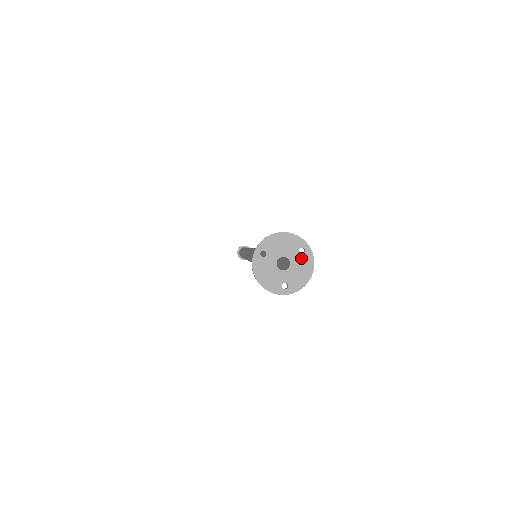
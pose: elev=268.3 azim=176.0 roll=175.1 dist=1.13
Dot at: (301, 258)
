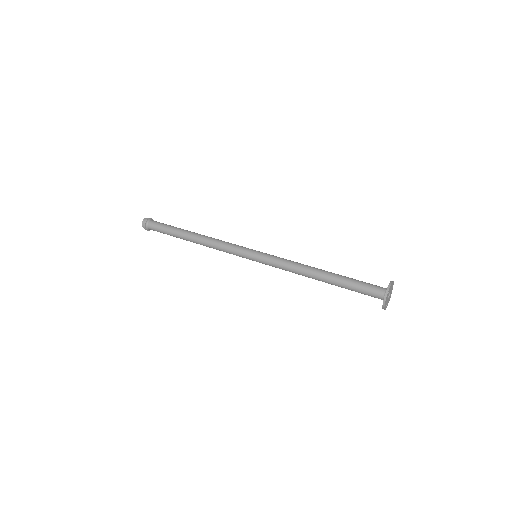
Dot at: (391, 292)
